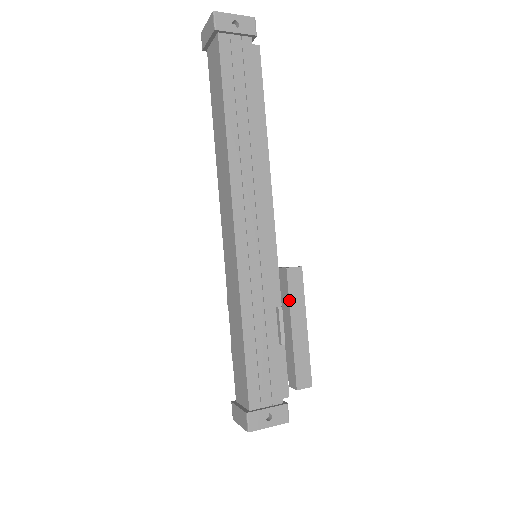
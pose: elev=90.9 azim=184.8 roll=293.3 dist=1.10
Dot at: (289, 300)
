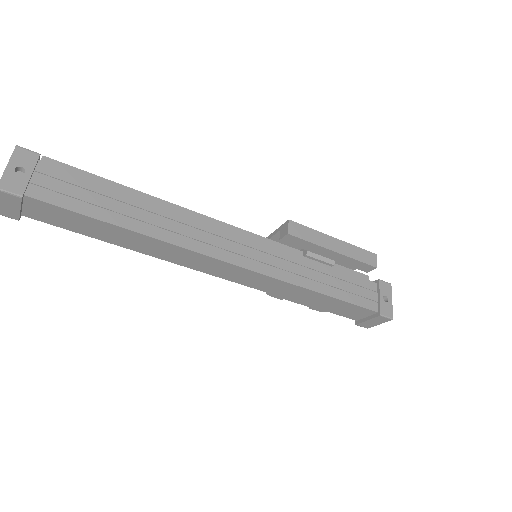
Dot at: (313, 244)
